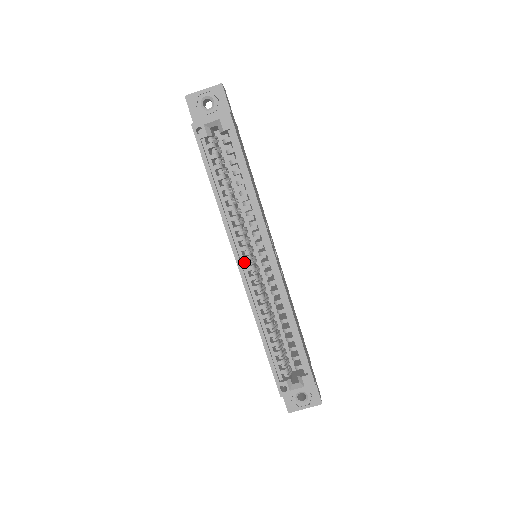
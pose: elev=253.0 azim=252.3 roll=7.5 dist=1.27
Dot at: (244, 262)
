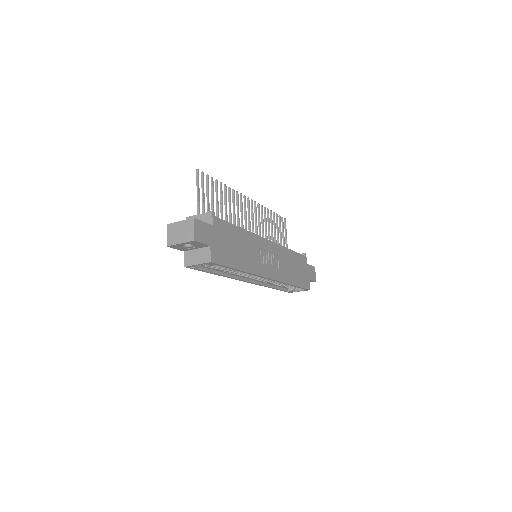
Dot at: (250, 279)
